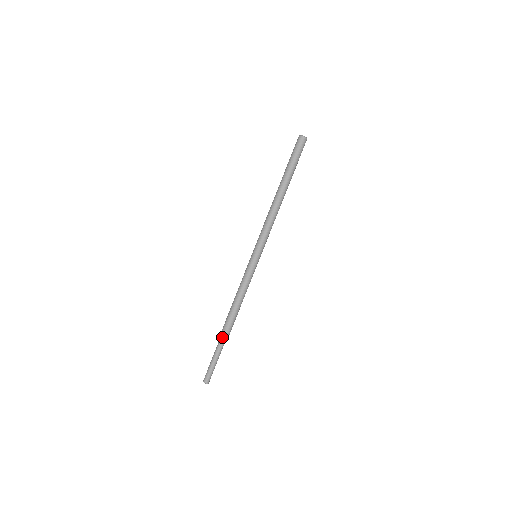
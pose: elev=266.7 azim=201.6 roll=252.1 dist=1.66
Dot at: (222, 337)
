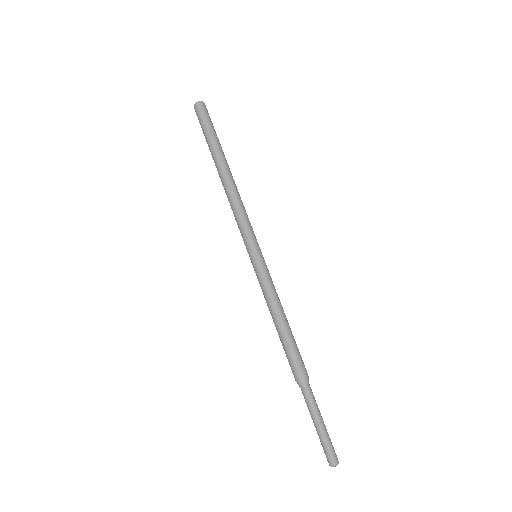
Dot at: (307, 381)
